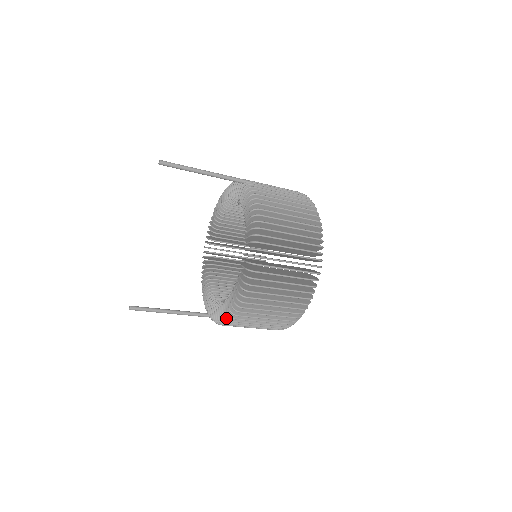
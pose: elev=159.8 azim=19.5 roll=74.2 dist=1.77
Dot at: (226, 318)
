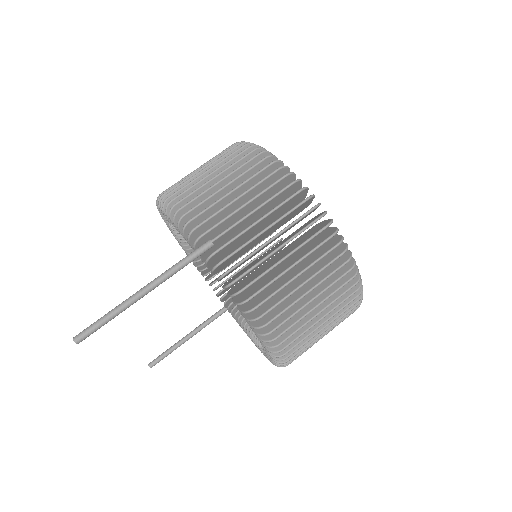
Dot at: occluded
